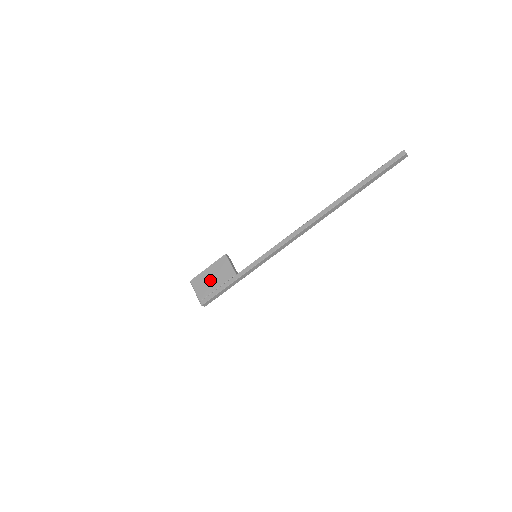
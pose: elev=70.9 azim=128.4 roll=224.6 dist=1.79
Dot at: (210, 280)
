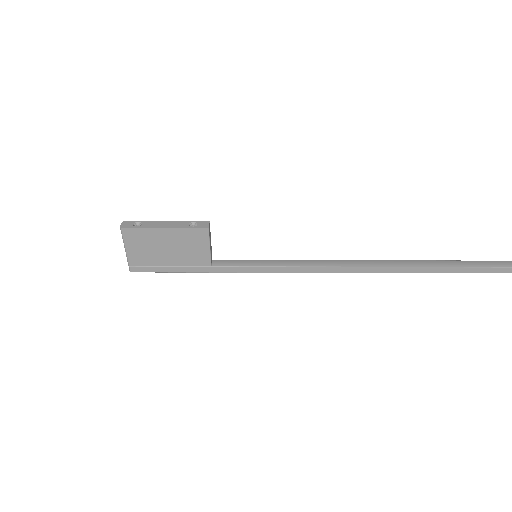
Dot at: (161, 249)
